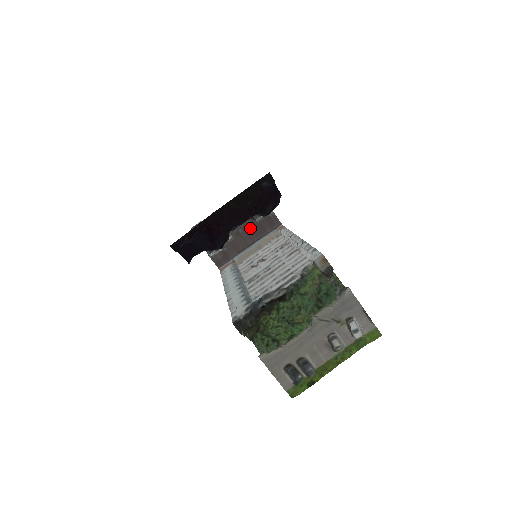
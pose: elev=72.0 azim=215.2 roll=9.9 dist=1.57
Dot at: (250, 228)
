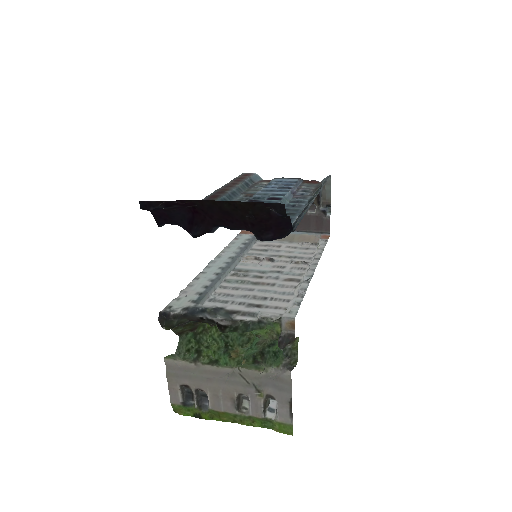
Dot at: occluded
